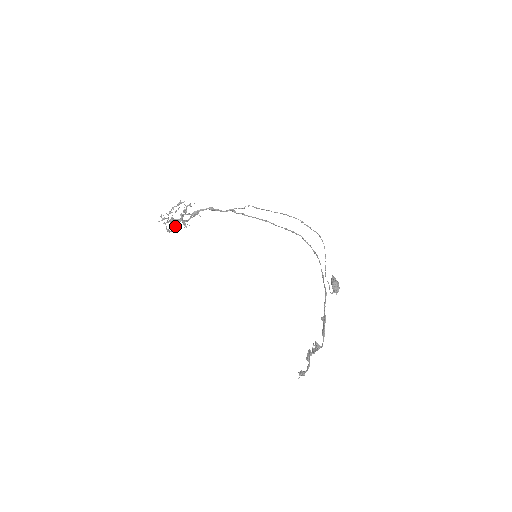
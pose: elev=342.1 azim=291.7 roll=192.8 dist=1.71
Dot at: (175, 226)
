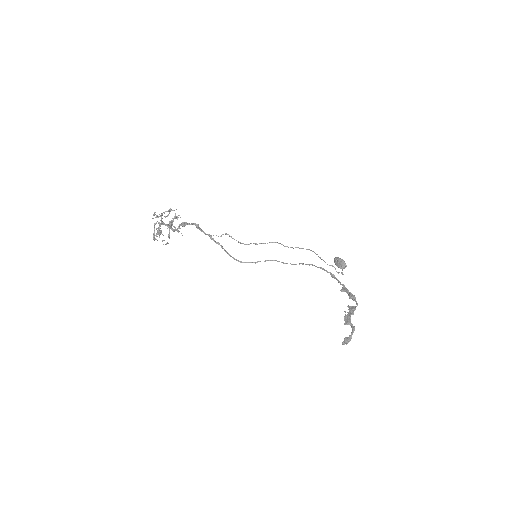
Dot at: (159, 236)
